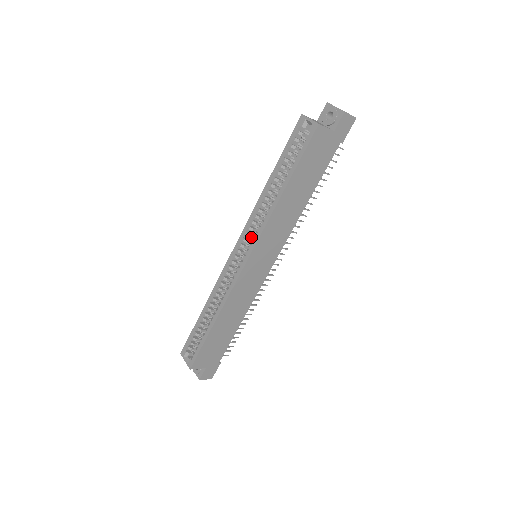
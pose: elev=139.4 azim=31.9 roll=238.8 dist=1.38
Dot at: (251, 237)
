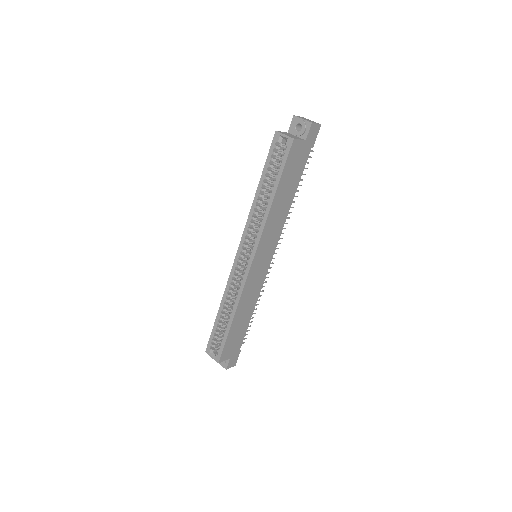
Dot at: (250, 242)
